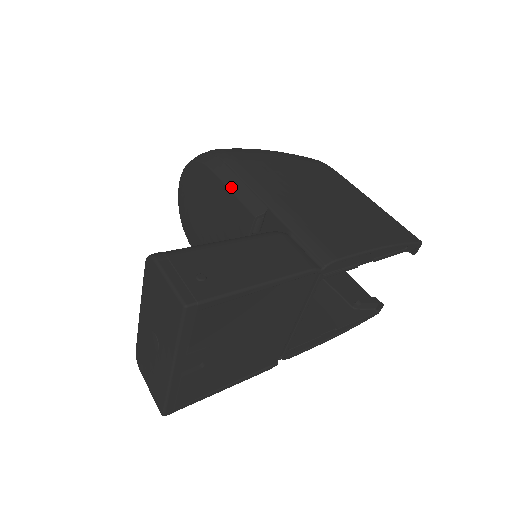
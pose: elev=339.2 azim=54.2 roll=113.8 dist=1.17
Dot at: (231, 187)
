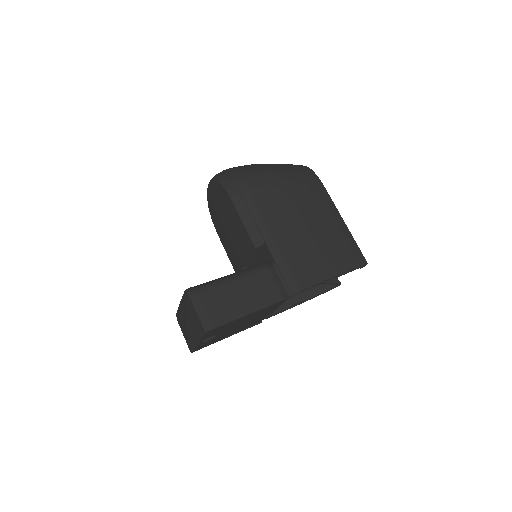
Dot at: (242, 218)
